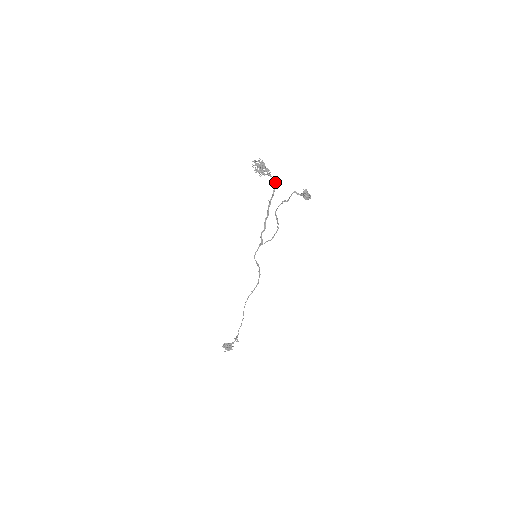
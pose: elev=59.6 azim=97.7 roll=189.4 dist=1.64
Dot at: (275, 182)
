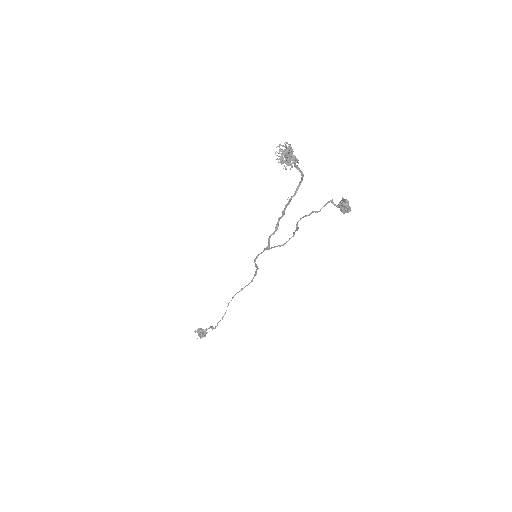
Dot at: (302, 177)
